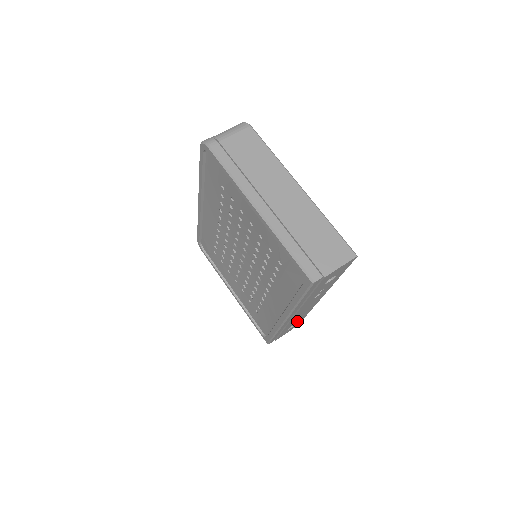
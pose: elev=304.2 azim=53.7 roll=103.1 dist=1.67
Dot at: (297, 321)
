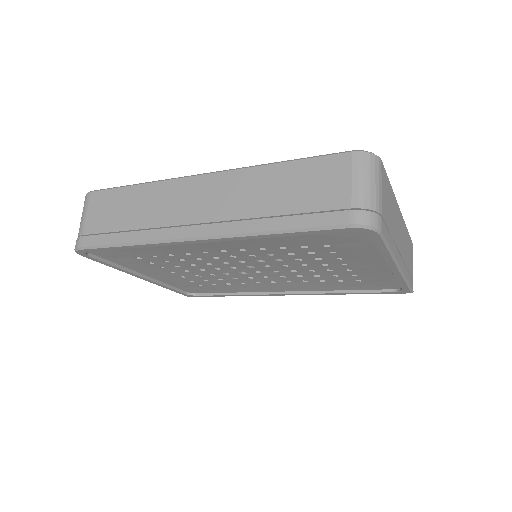
Dot at: occluded
